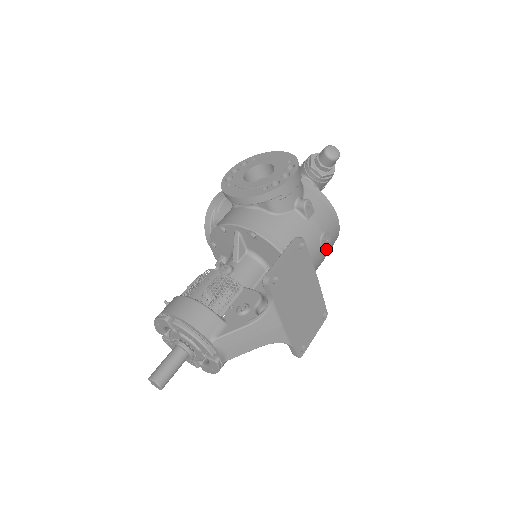
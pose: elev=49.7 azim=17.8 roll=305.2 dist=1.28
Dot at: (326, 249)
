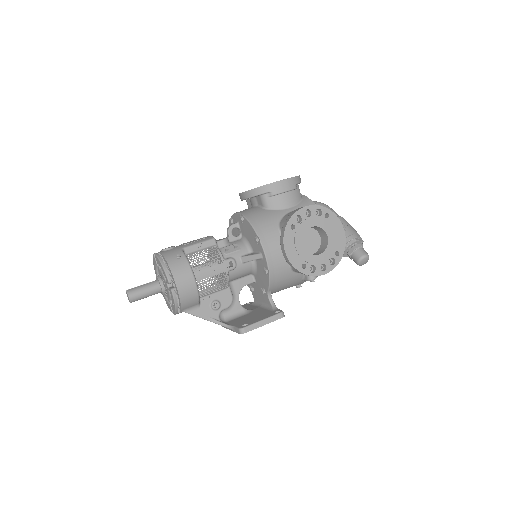
Dot at: occluded
